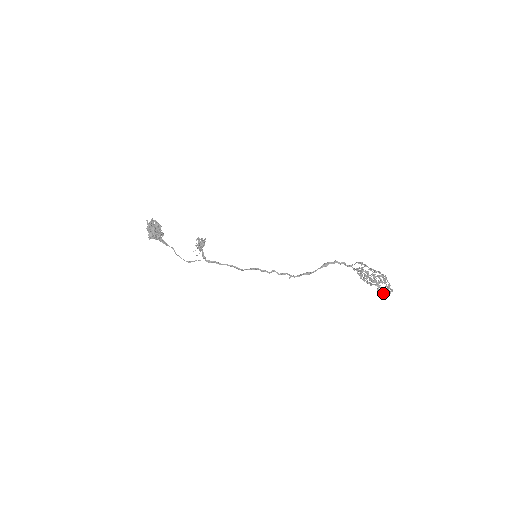
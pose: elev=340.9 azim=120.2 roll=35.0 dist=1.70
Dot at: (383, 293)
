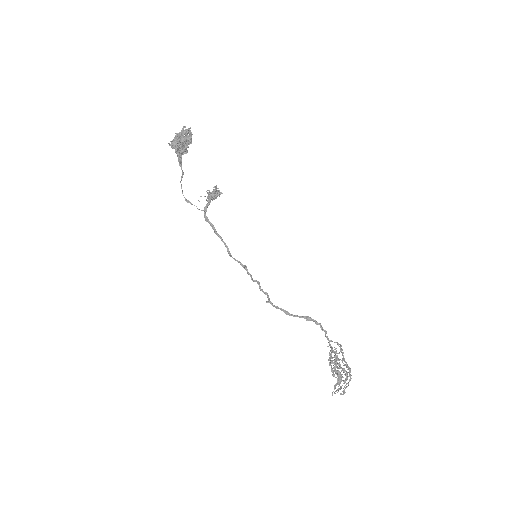
Dot at: (336, 391)
